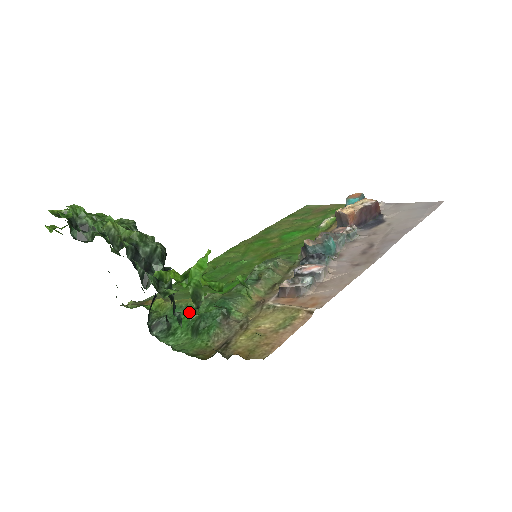
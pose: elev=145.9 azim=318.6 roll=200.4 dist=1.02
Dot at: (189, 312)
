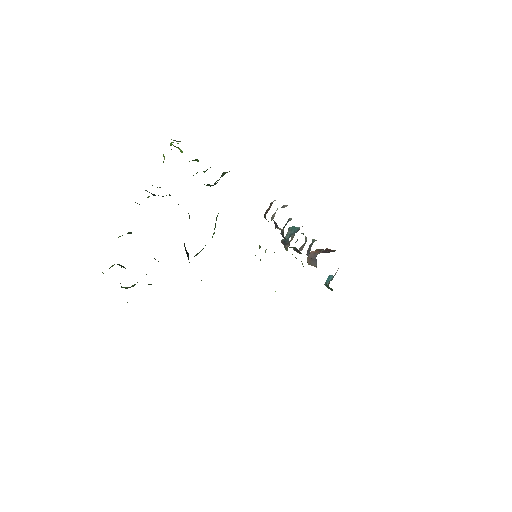
Dot at: occluded
